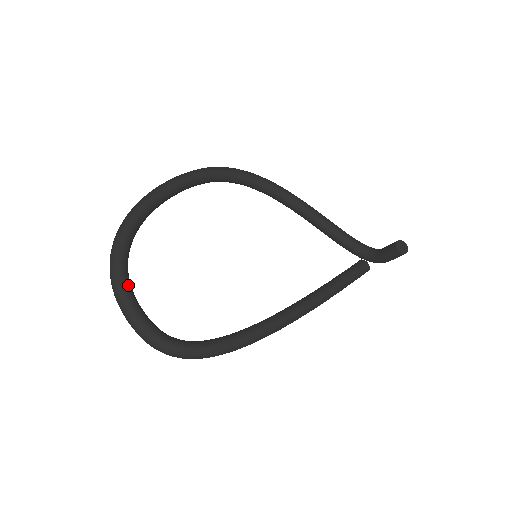
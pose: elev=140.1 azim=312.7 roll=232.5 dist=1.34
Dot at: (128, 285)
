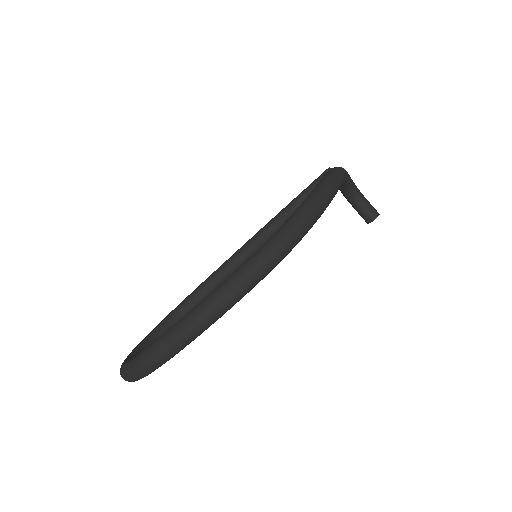
Dot at: occluded
